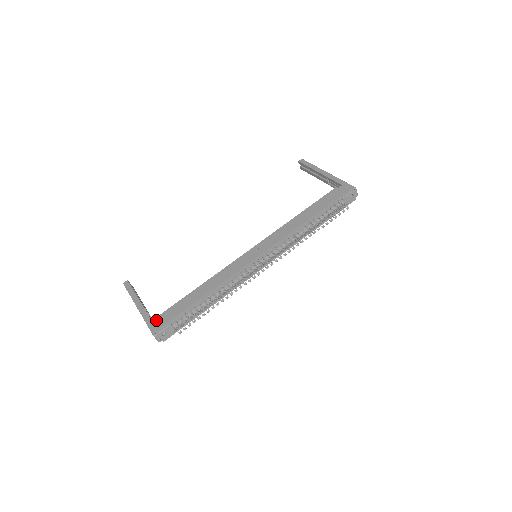
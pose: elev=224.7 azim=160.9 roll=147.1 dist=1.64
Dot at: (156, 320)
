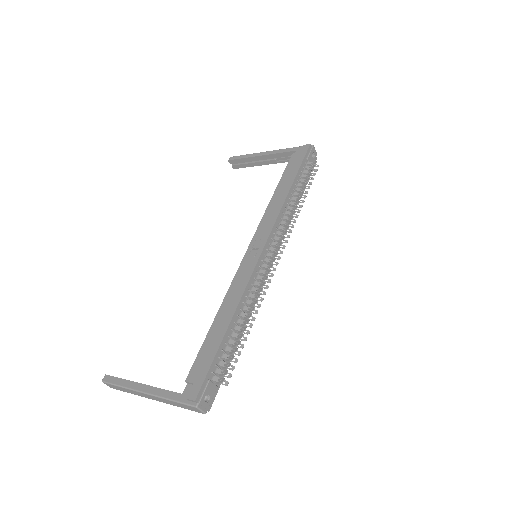
Dot at: (185, 388)
